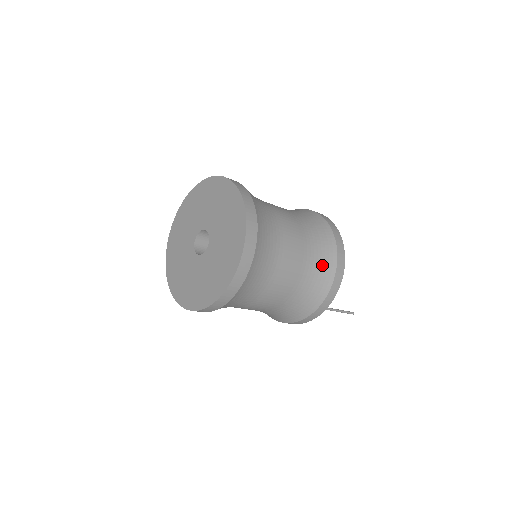
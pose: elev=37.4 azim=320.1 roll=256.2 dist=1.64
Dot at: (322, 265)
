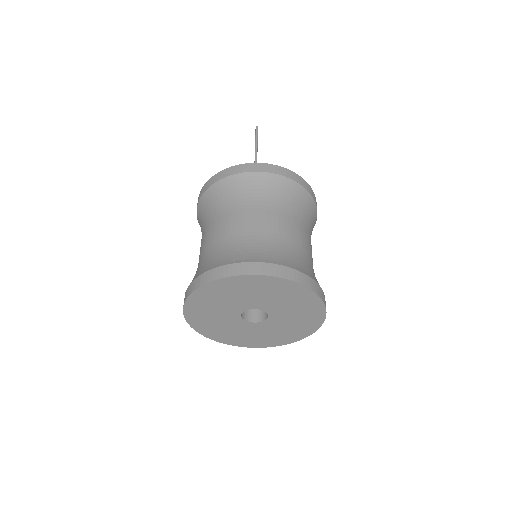
Dot at: occluded
